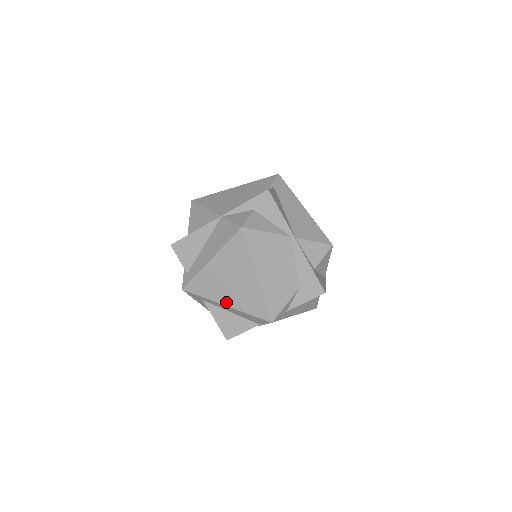
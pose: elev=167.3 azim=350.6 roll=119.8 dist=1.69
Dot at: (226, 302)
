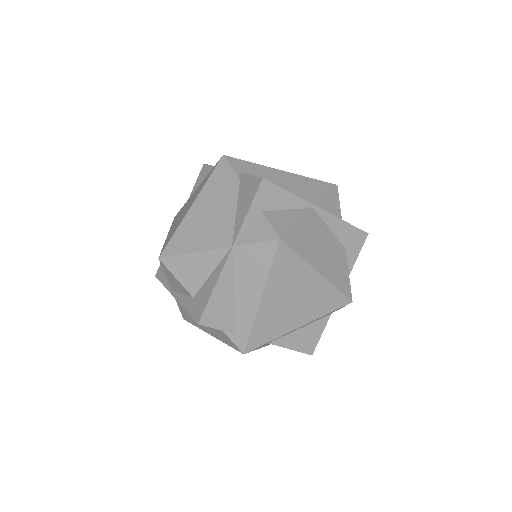
Dot at: (298, 324)
